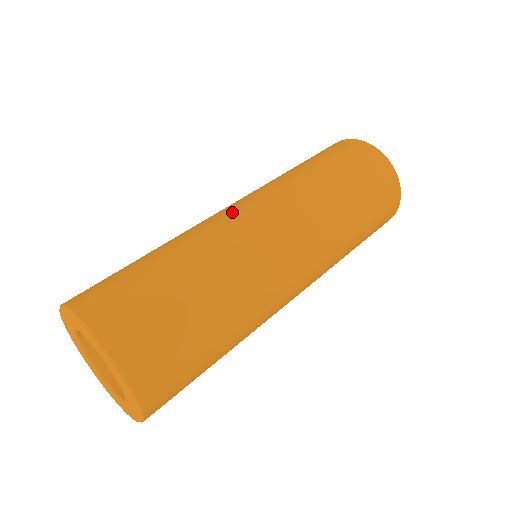
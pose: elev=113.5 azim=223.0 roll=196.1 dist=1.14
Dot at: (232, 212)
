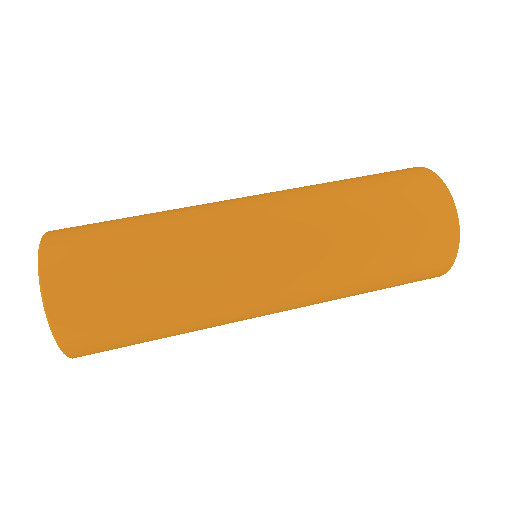
Dot at: (250, 255)
